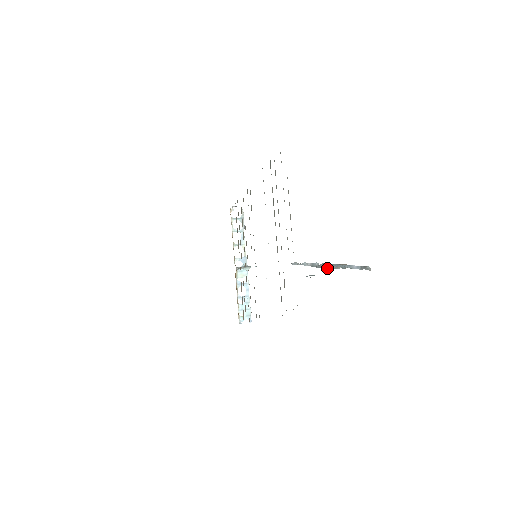
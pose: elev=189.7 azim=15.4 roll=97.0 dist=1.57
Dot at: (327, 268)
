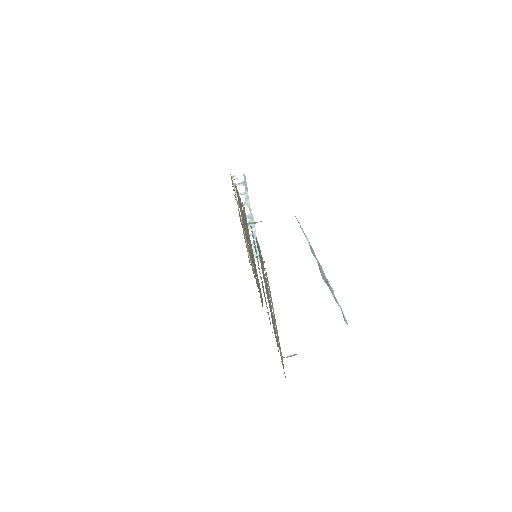
Dot at: occluded
